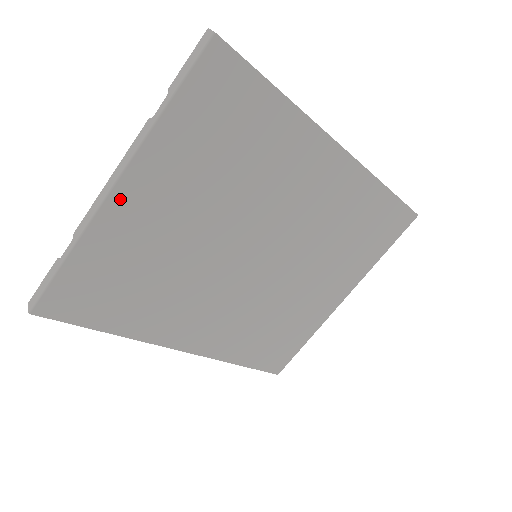
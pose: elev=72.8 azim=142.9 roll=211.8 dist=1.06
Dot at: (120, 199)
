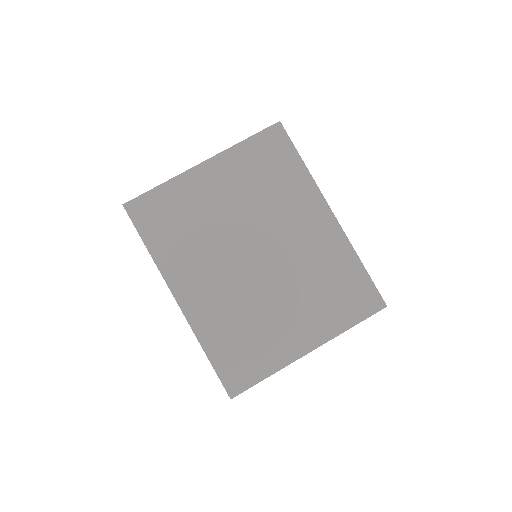
Dot at: (202, 170)
